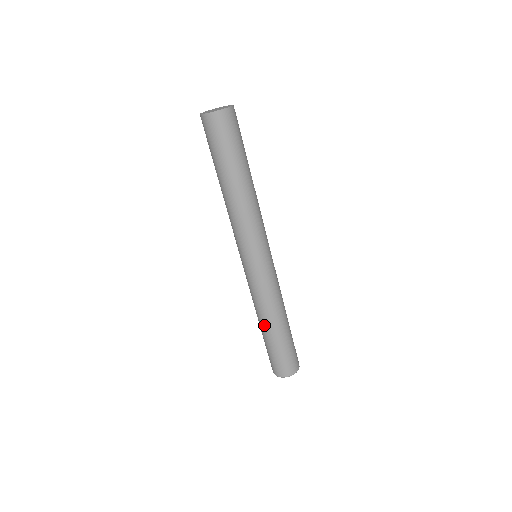
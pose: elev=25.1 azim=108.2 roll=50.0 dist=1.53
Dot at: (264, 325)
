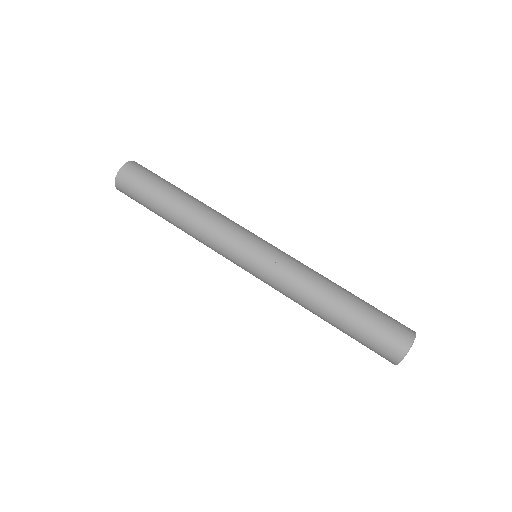
Dot at: (321, 315)
